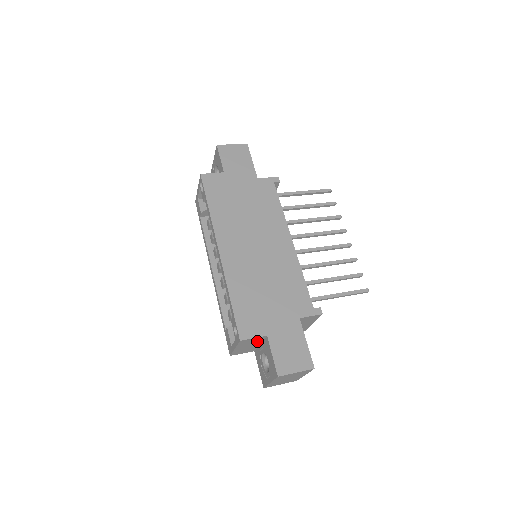
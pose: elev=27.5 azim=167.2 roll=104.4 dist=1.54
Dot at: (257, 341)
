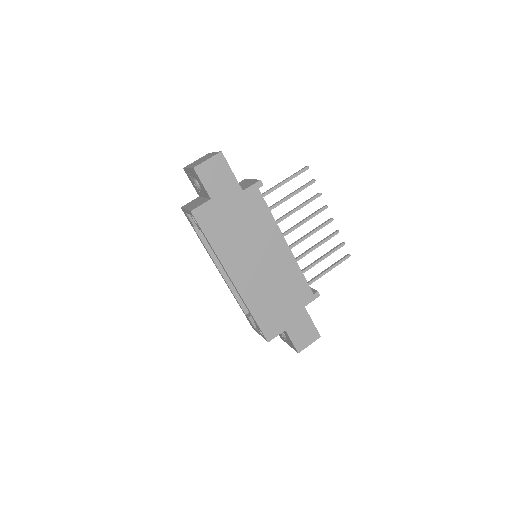
Dot at: occluded
